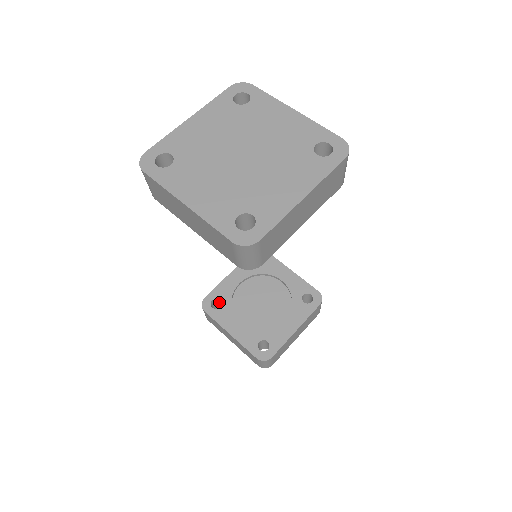
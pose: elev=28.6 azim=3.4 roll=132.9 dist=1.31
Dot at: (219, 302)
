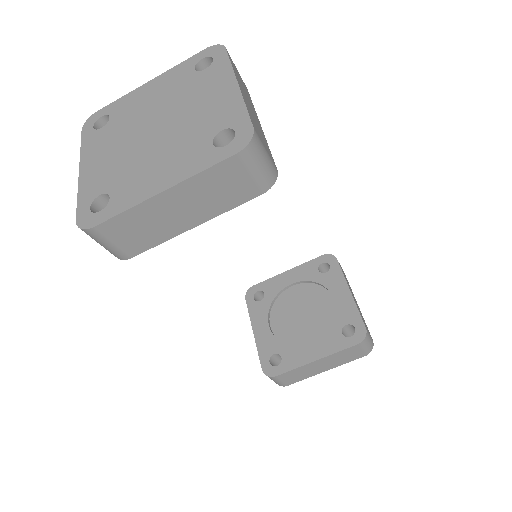
Dot at: occluded
